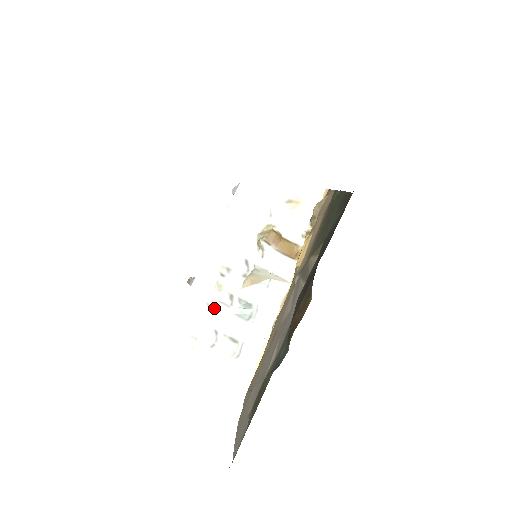
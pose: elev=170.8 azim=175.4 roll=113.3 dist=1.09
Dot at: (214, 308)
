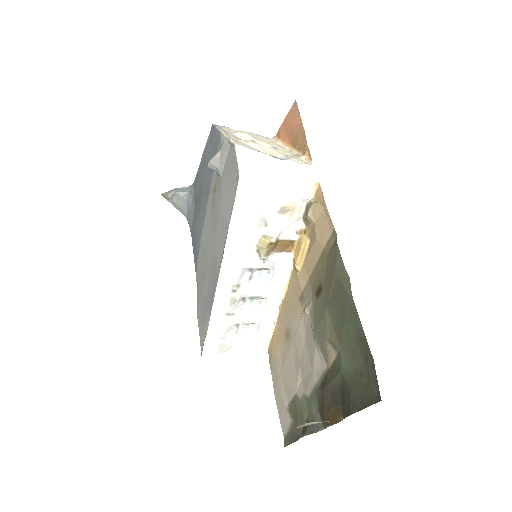
Dot at: (233, 314)
